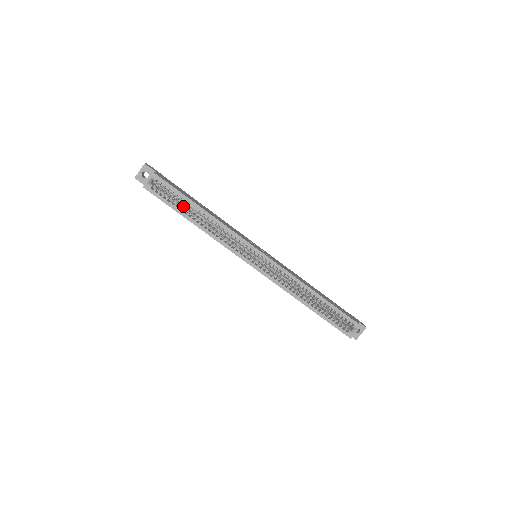
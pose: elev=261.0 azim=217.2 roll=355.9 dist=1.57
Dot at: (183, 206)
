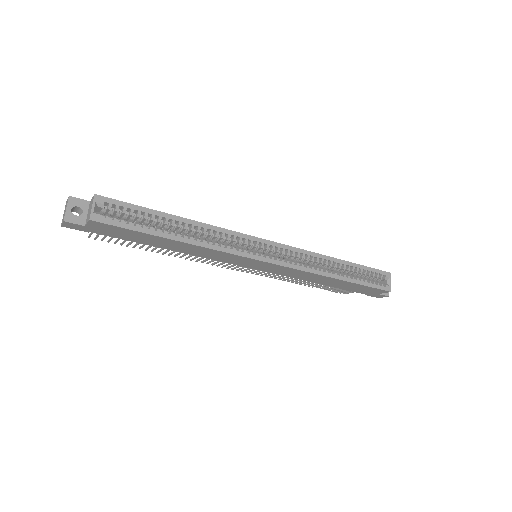
Dot at: (152, 226)
